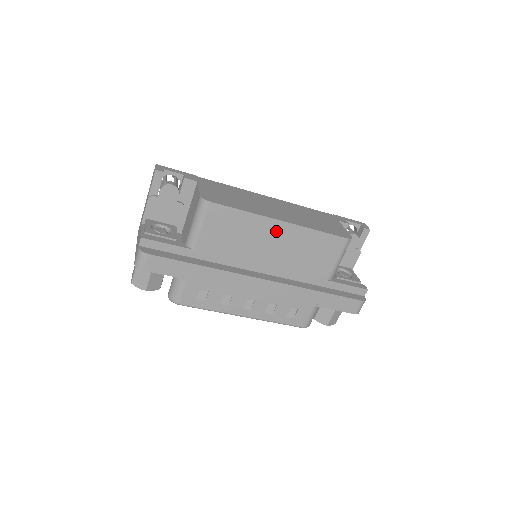
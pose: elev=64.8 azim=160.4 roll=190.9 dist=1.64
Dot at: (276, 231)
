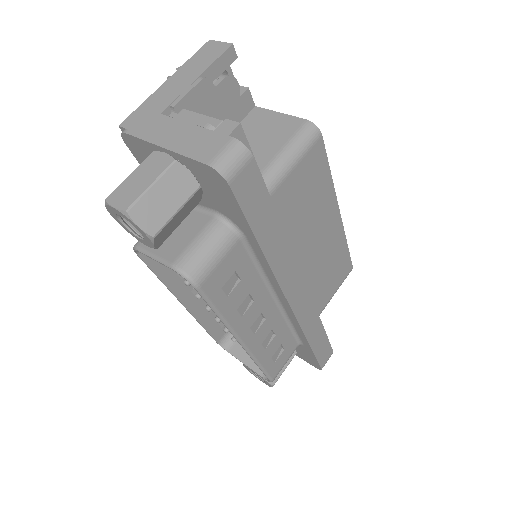
Dot at: (330, 223)
